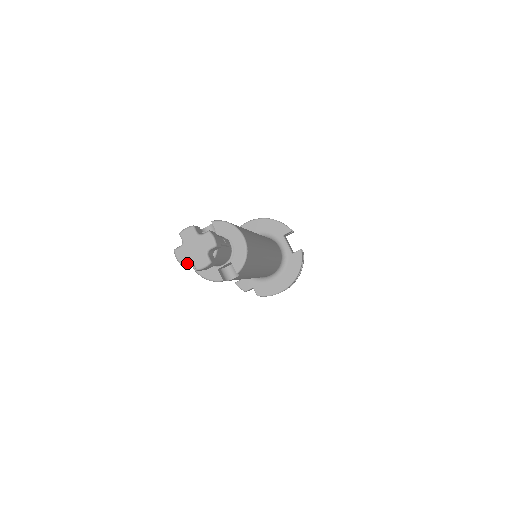
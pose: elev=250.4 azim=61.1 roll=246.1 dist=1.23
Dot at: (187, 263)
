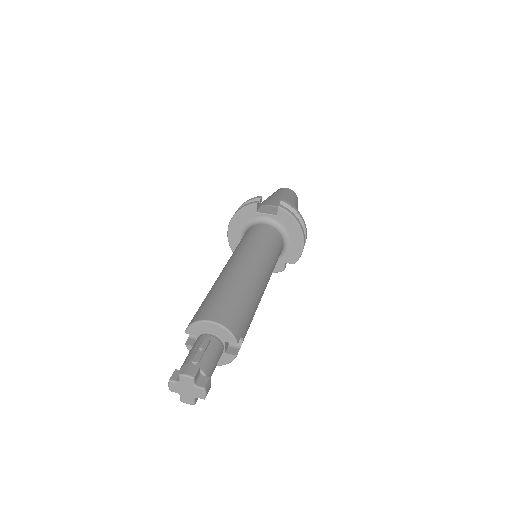
Dot at: occluded
